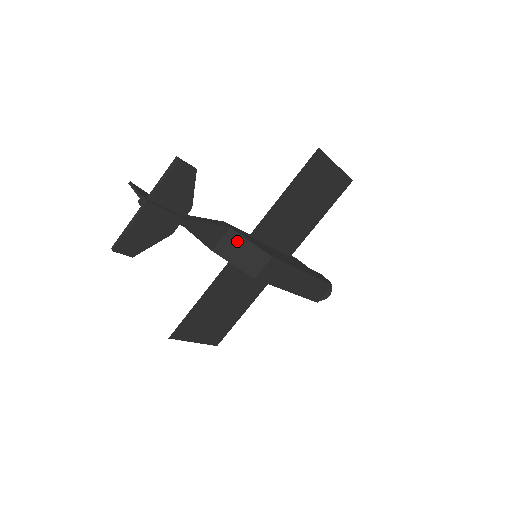
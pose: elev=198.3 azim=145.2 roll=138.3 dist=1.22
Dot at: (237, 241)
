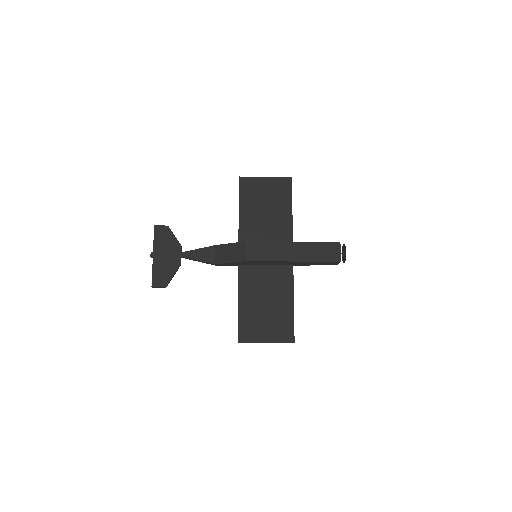
Dot at: (223, 249)
